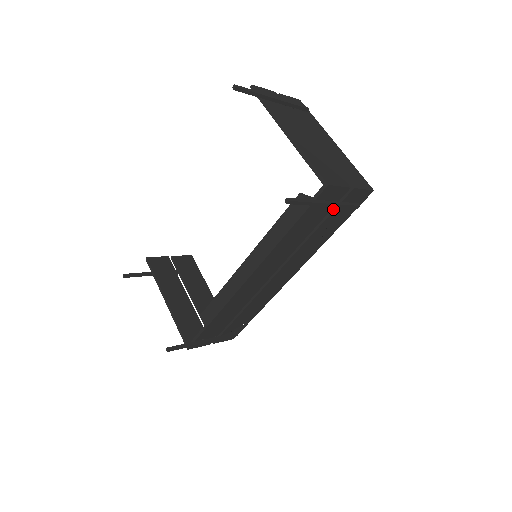
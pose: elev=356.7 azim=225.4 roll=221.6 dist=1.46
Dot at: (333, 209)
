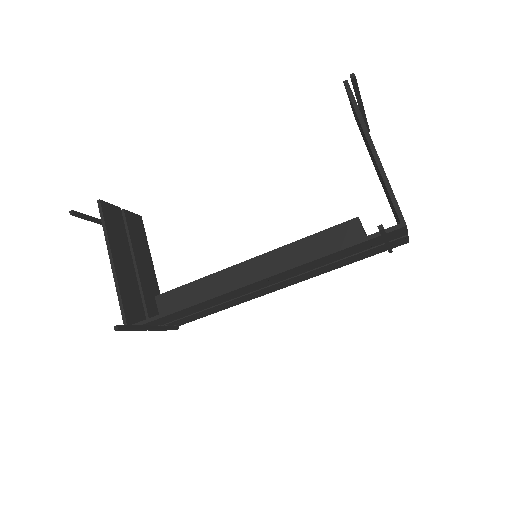
Dot at: (375, 246)
